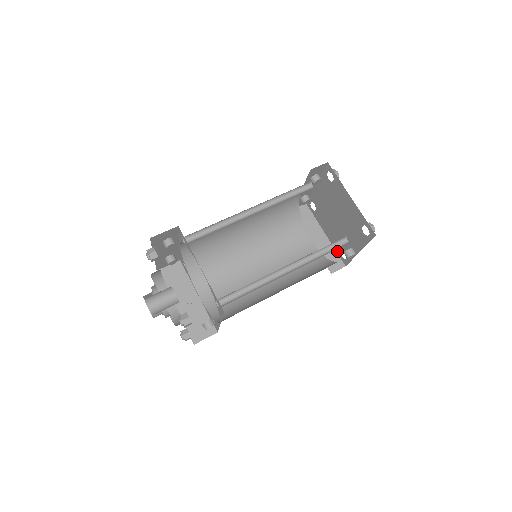
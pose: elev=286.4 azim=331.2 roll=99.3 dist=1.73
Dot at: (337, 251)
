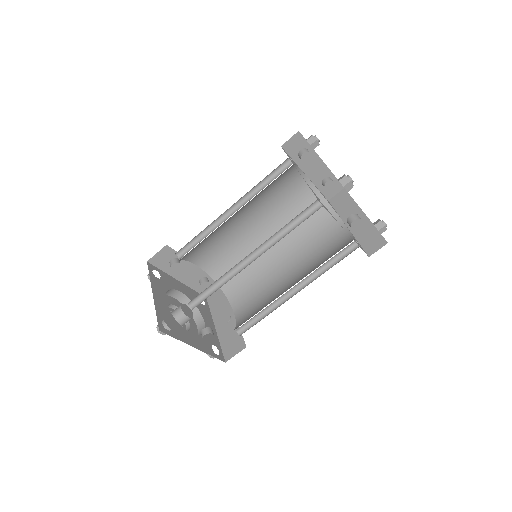
Dot at: (376, 228)
